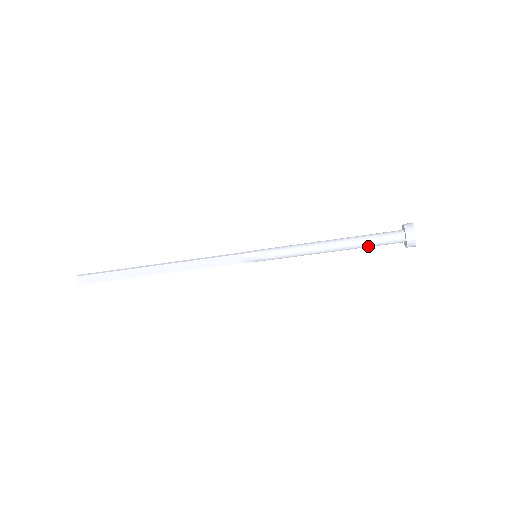
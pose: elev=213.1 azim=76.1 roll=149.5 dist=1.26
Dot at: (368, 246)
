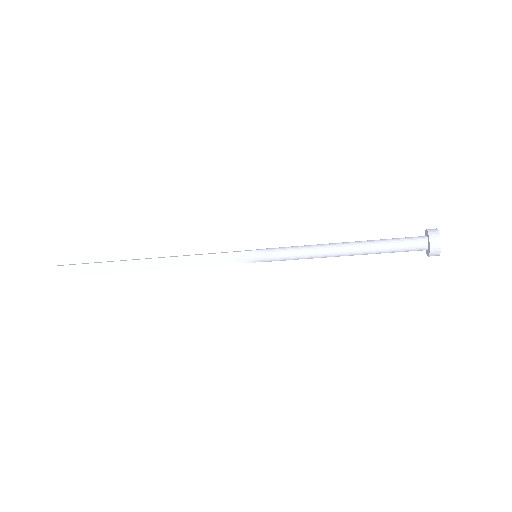
Dot at: (385, 251)
